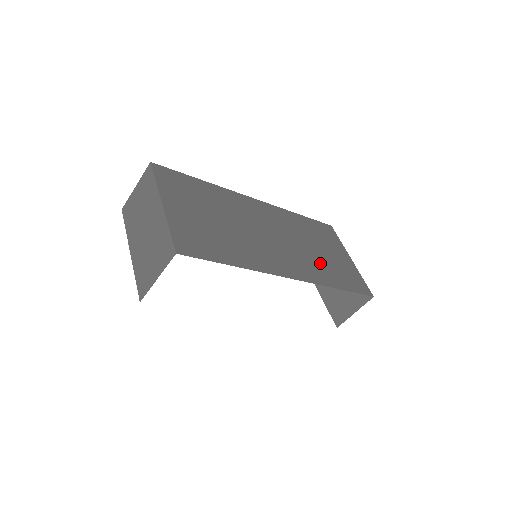
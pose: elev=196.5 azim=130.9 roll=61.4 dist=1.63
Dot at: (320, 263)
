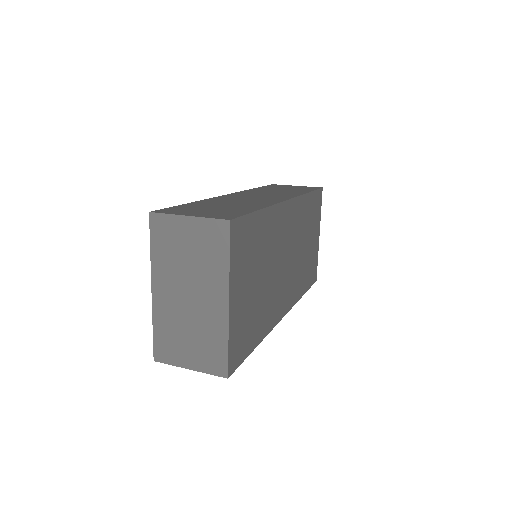
Dot at: (302, 268)
